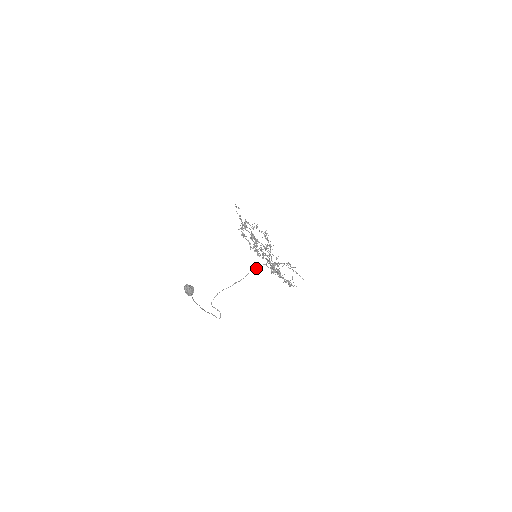
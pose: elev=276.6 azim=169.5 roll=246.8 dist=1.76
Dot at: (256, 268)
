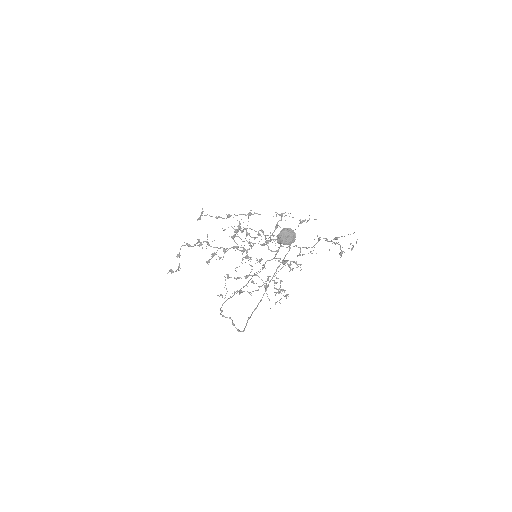
Dot at: (258, 271)
